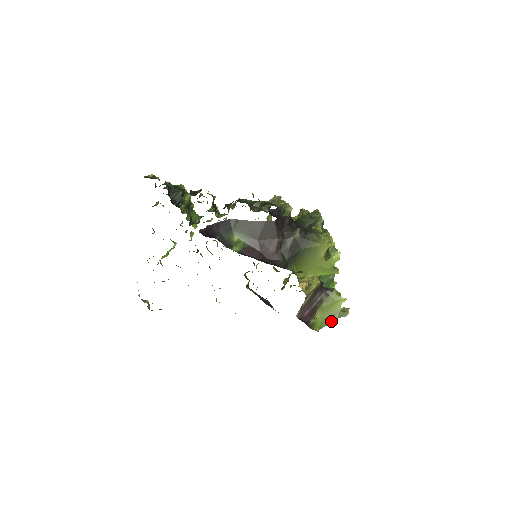
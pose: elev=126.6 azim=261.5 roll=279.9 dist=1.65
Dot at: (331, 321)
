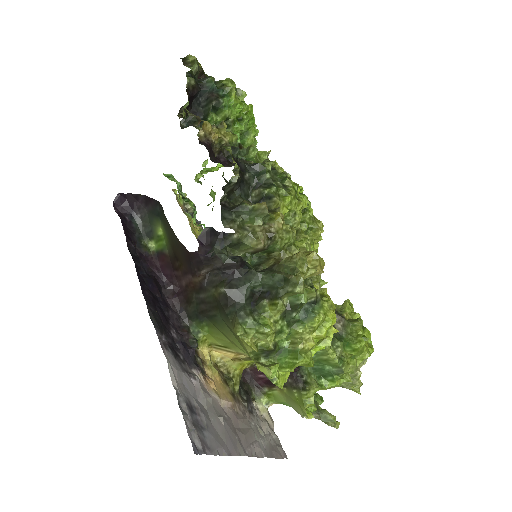
Dot at: occluded
